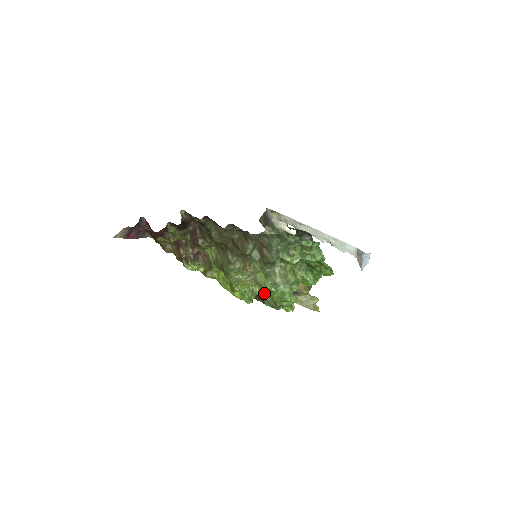
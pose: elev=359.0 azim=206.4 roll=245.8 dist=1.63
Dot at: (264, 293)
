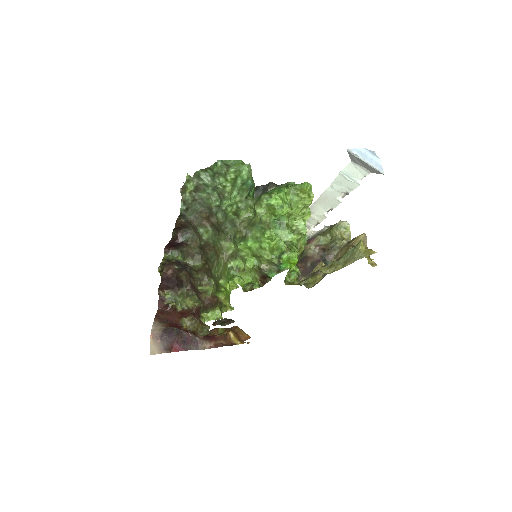
Dot at: (251, 262)
